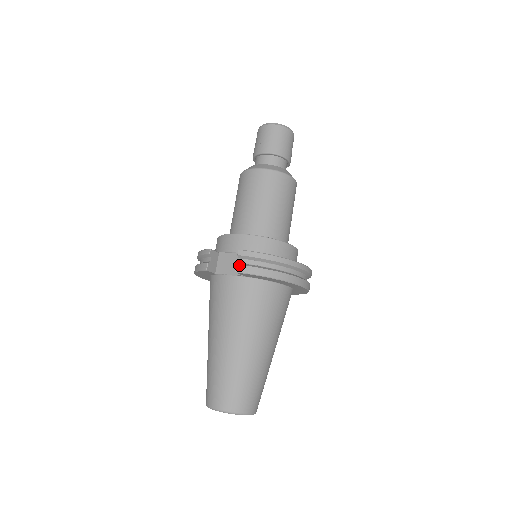
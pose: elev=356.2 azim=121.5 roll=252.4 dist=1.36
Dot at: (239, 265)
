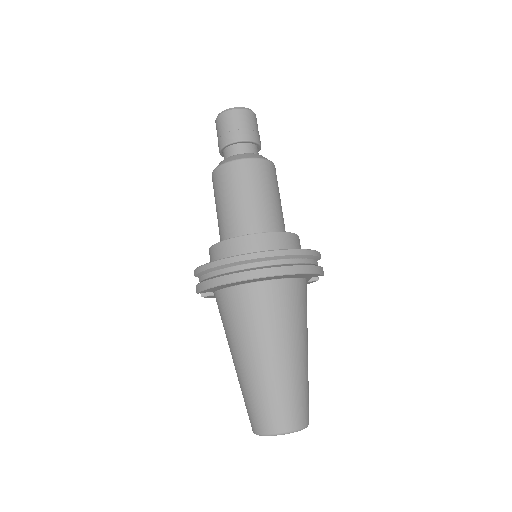
Dot at: (196, 286)
